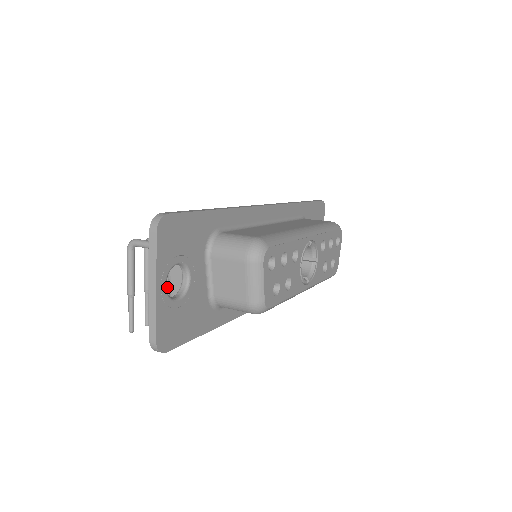
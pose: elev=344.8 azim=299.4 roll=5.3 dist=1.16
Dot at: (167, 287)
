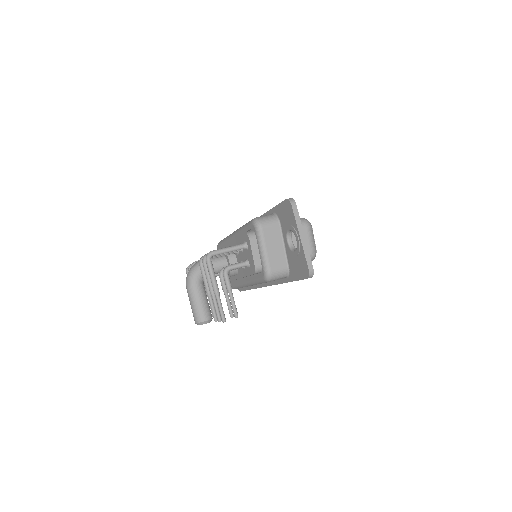
Dot at: (256, 268)
